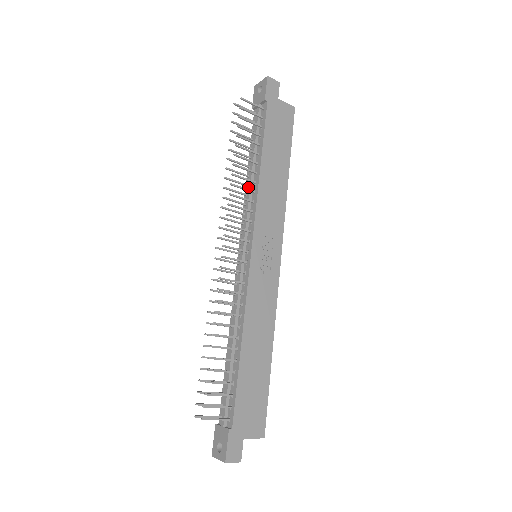
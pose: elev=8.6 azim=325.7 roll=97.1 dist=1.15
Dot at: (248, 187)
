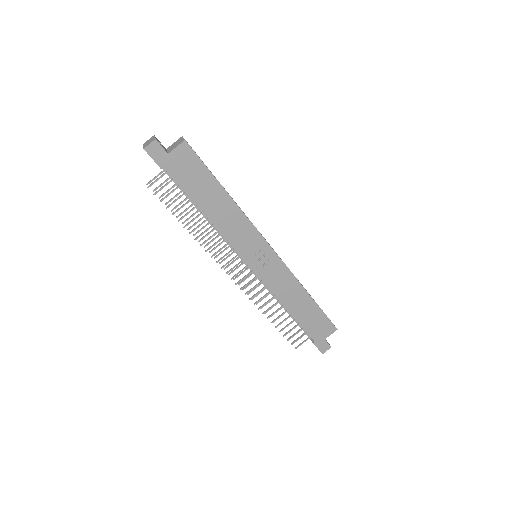
Dot at: occluded
